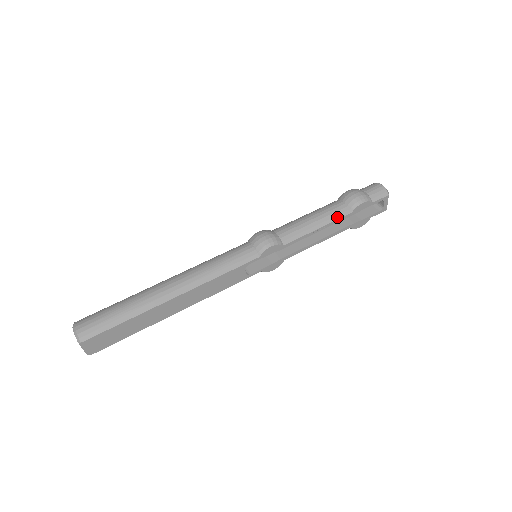
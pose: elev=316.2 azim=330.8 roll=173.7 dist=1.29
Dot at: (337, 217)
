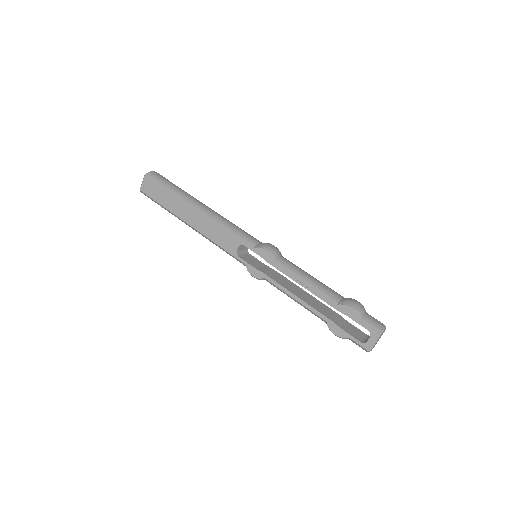
Dot at: (324, 294)
